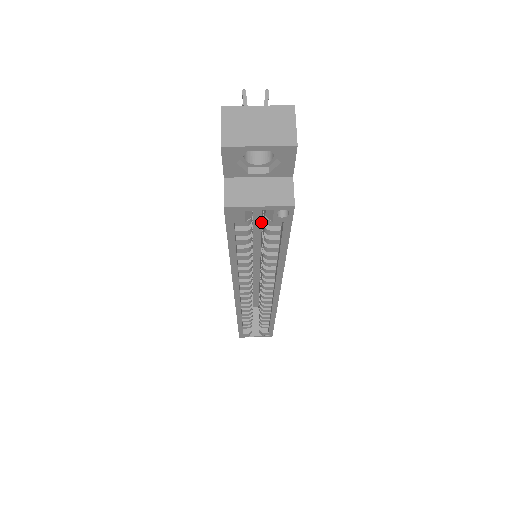
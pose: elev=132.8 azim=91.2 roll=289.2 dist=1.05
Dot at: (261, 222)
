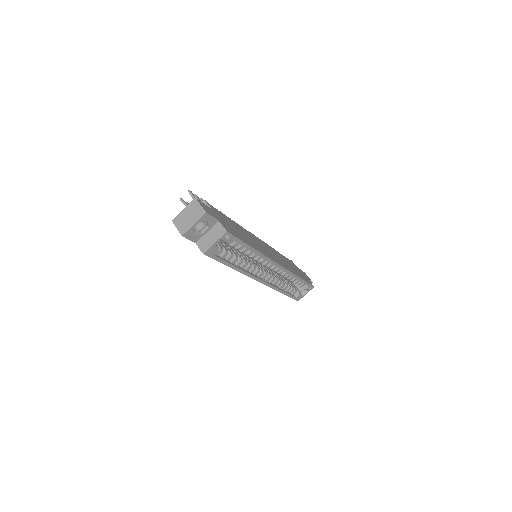
Dot at: occluded
